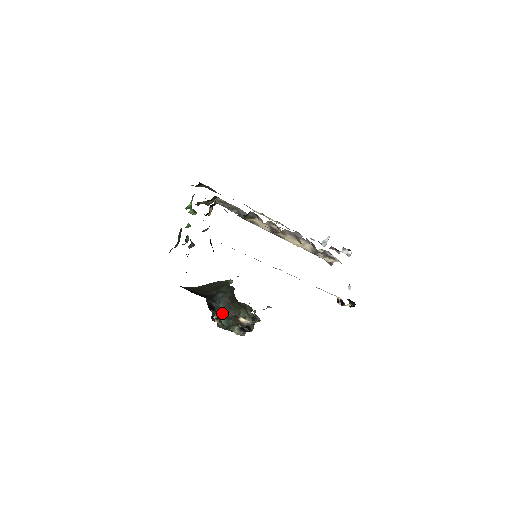
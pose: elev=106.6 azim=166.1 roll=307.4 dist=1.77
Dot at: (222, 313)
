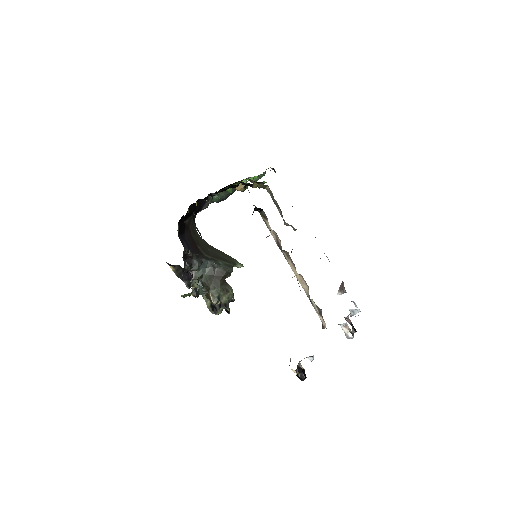
Dot at: (180, 266)
